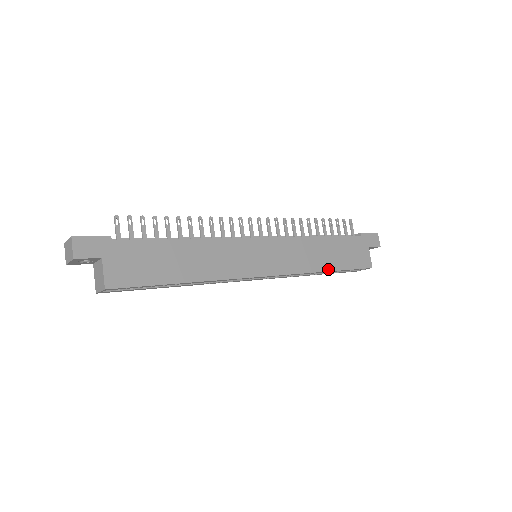
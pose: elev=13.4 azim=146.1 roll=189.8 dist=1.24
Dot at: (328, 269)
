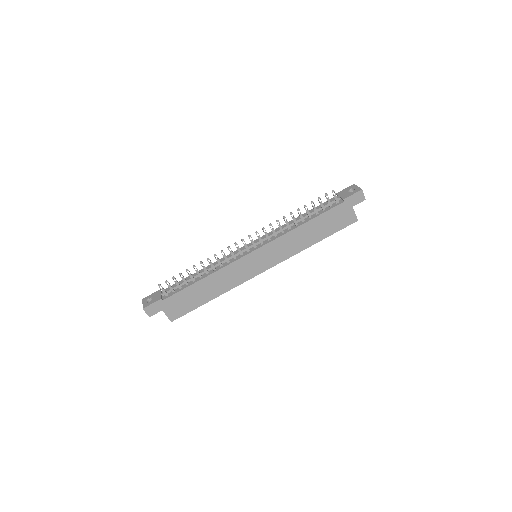
Dot at: (314, 243)
